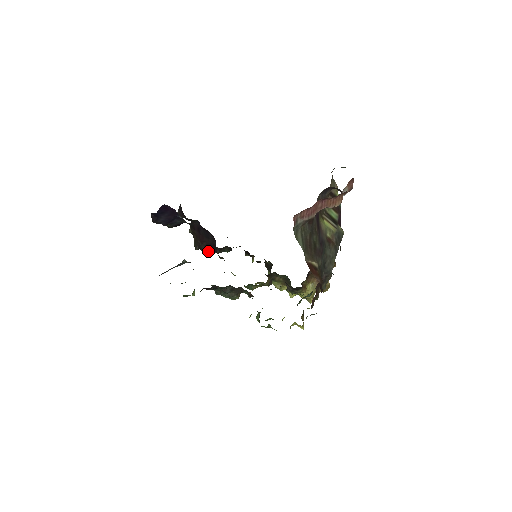
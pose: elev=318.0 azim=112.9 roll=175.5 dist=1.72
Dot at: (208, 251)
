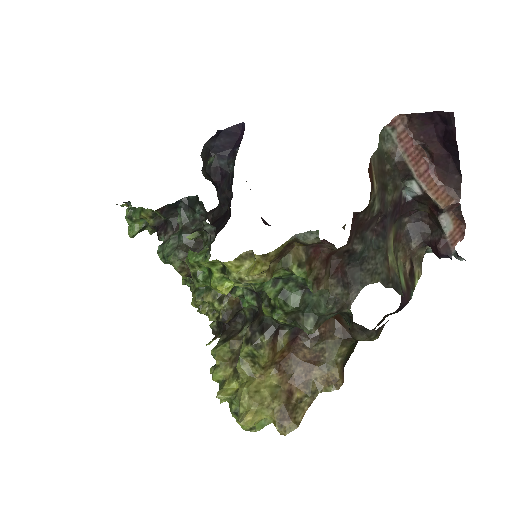
Dot at: occluded
